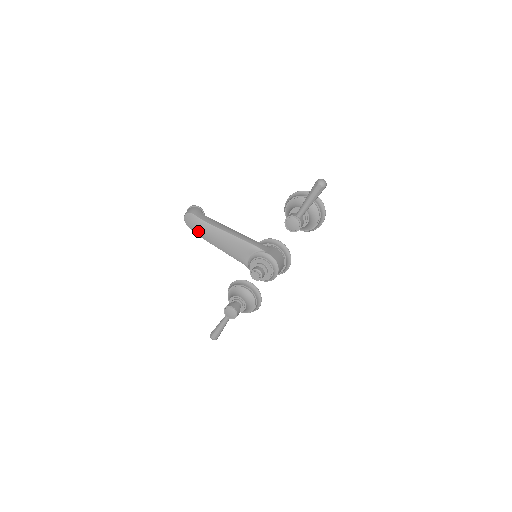
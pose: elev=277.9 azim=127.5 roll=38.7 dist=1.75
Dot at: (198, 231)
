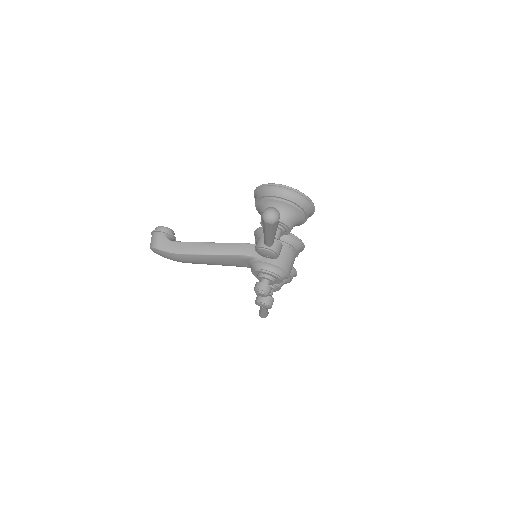
Dot at: (175, 260)
